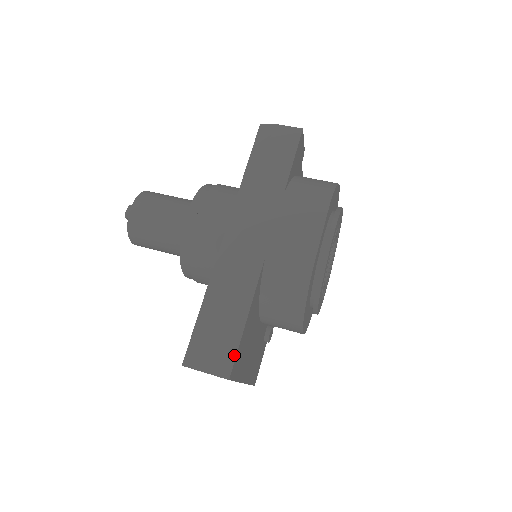
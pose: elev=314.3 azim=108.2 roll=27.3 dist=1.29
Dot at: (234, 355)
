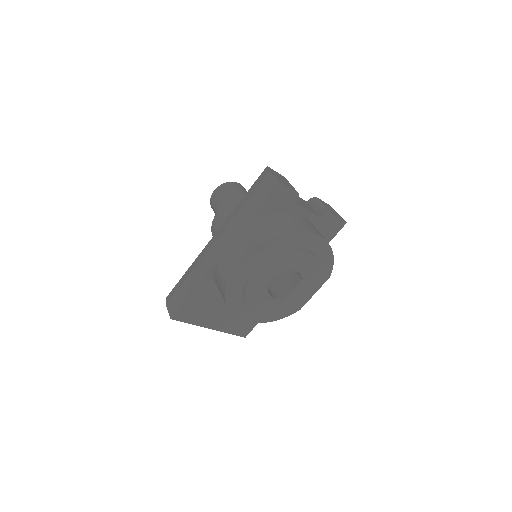
Dot at: (178, 308)
